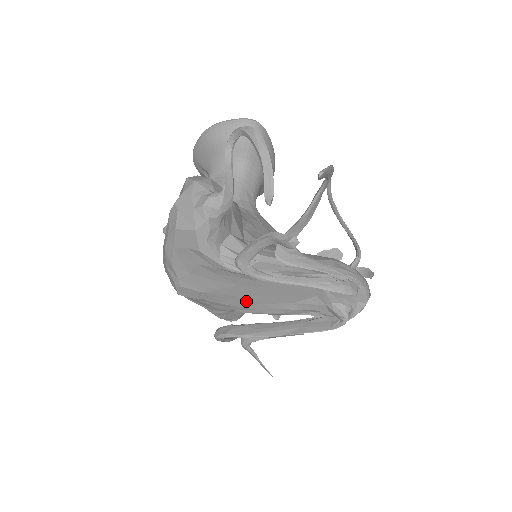
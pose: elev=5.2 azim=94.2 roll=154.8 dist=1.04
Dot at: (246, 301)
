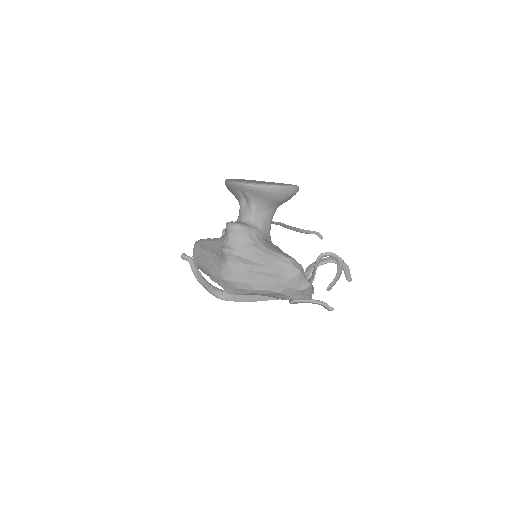
Dot at: occluded
